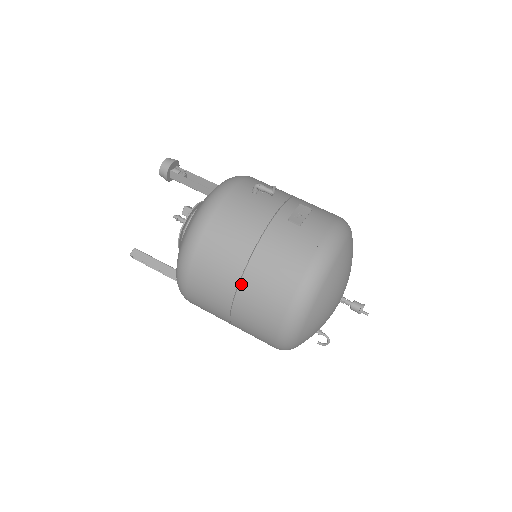
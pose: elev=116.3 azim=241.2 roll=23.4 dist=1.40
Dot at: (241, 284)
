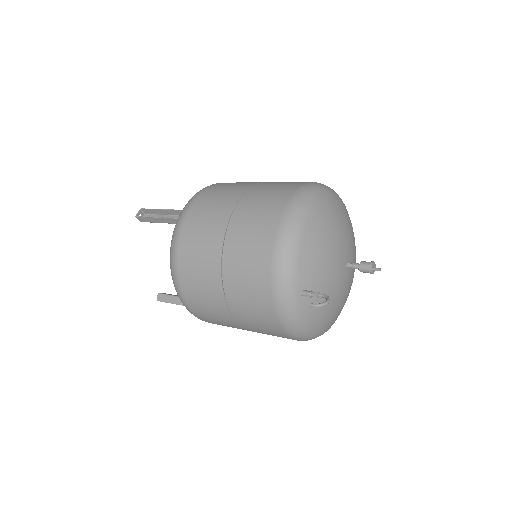
Dot at: occluded
